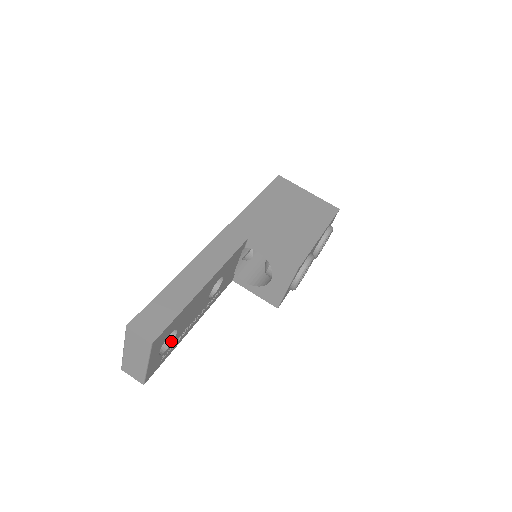
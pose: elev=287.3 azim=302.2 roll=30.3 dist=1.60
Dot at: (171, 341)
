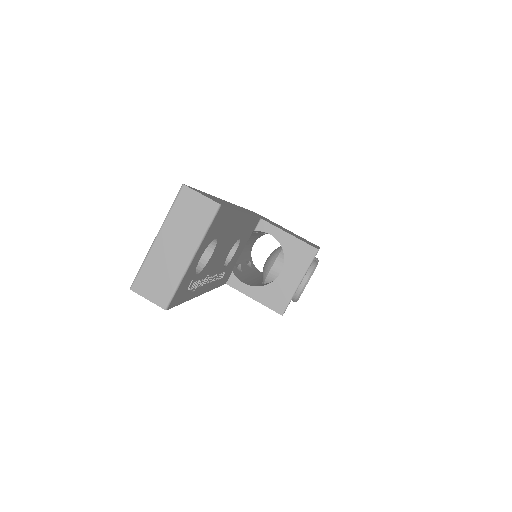
Dot at: (201, 268)
